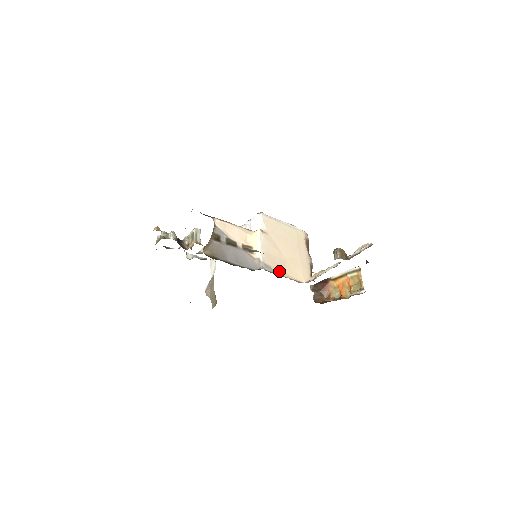
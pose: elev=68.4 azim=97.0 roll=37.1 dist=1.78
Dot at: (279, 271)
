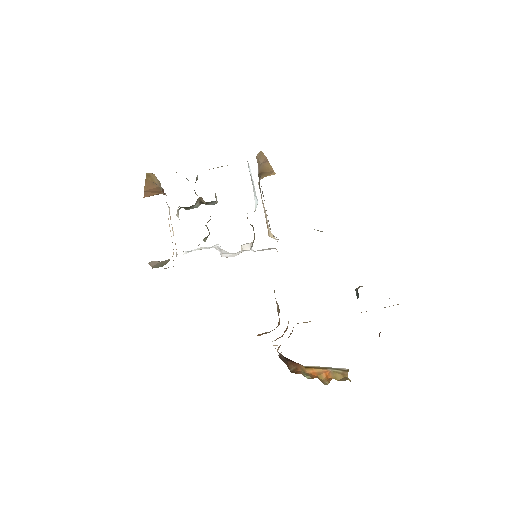
Dot at: occluded
